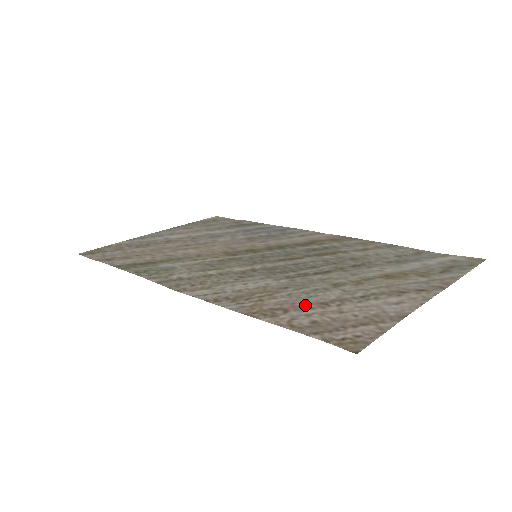
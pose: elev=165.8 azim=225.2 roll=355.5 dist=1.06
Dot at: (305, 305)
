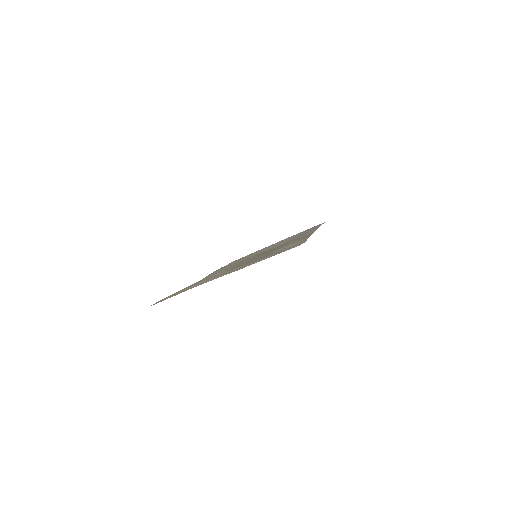
Dot at: occluded
